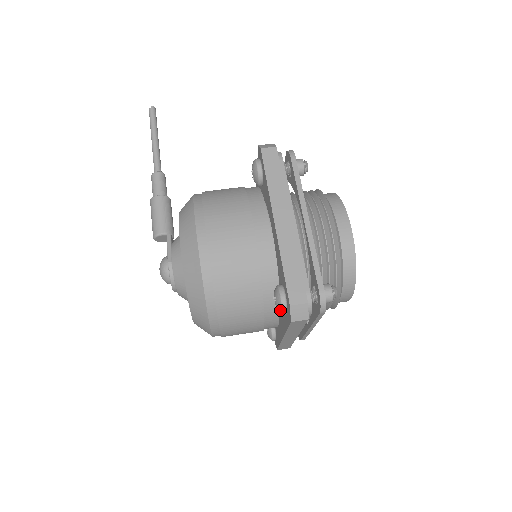
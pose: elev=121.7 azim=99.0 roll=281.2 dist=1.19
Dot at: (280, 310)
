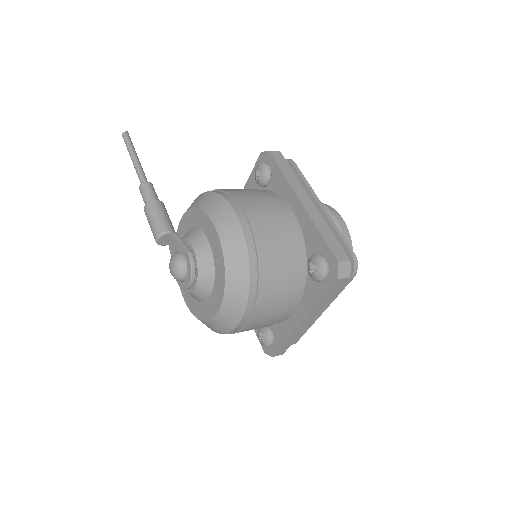
Dot at: (323, 273)
